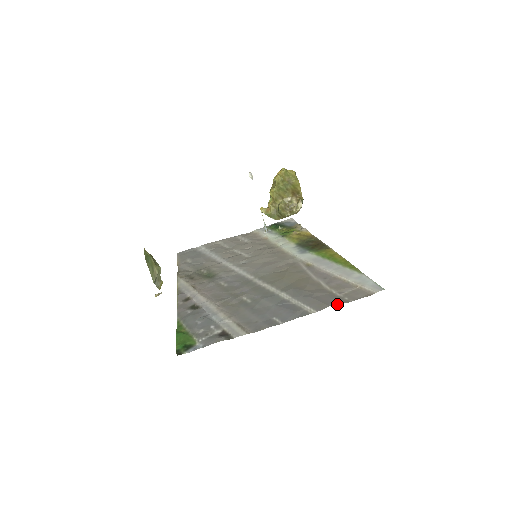
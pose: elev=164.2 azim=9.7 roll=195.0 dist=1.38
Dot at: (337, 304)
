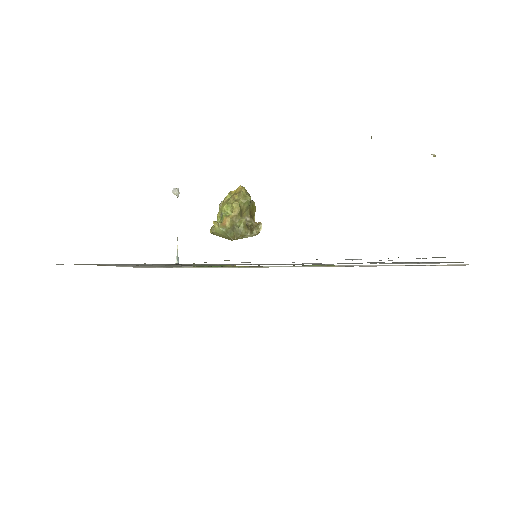
Dot at: occluded
